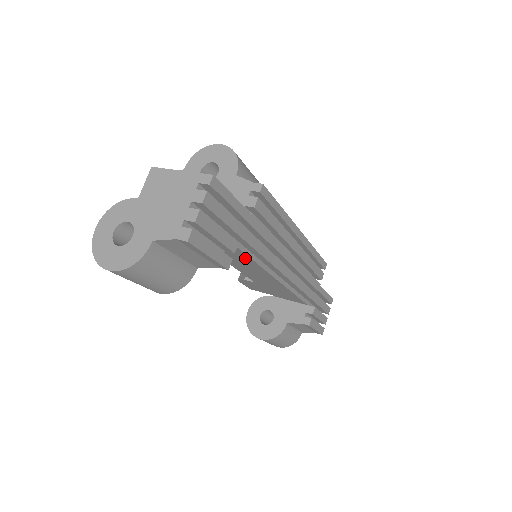
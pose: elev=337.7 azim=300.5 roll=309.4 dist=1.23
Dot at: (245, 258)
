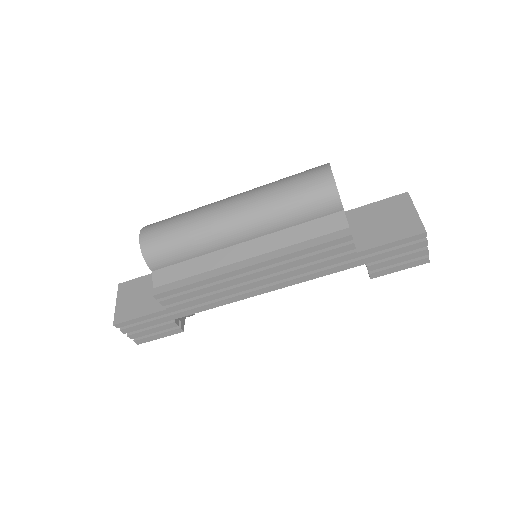
Dot at: occluded
